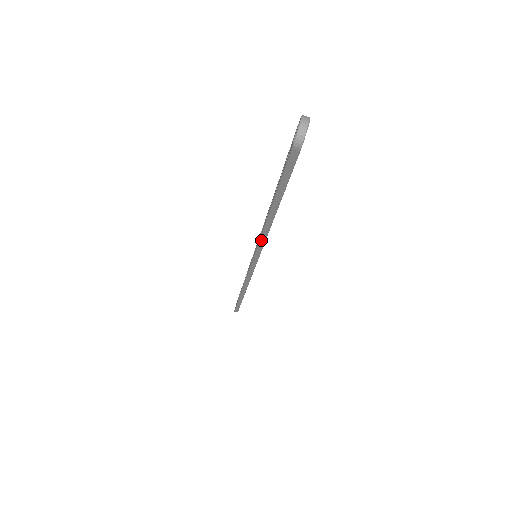
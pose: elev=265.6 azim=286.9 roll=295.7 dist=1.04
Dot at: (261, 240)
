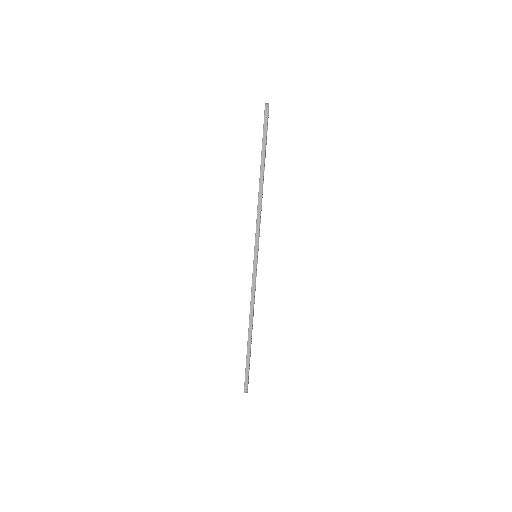
Dot at: (258, 211)
